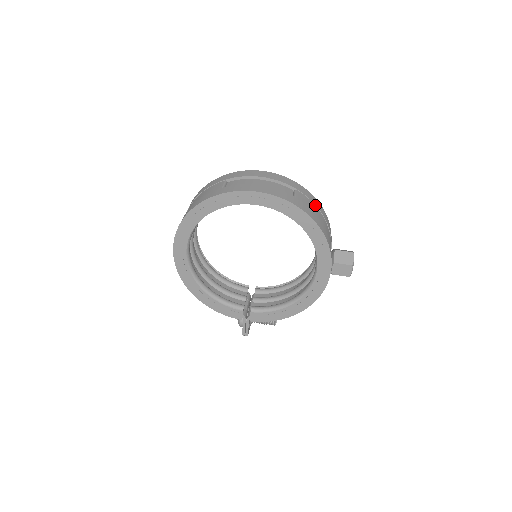
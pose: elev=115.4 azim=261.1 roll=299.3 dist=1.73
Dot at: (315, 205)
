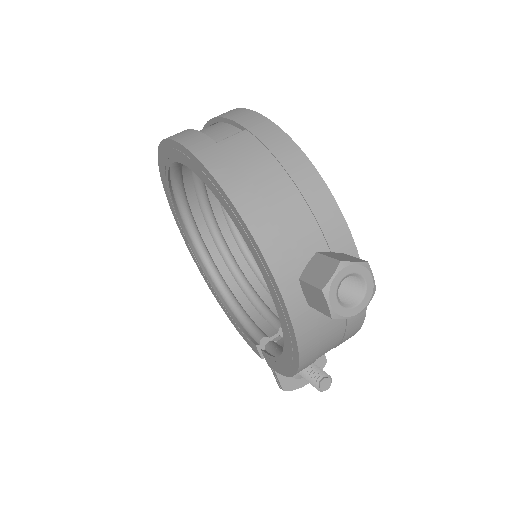
Dot at: (274, 156)
